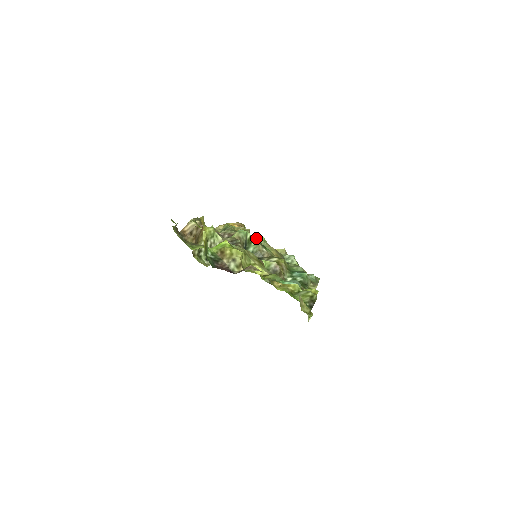
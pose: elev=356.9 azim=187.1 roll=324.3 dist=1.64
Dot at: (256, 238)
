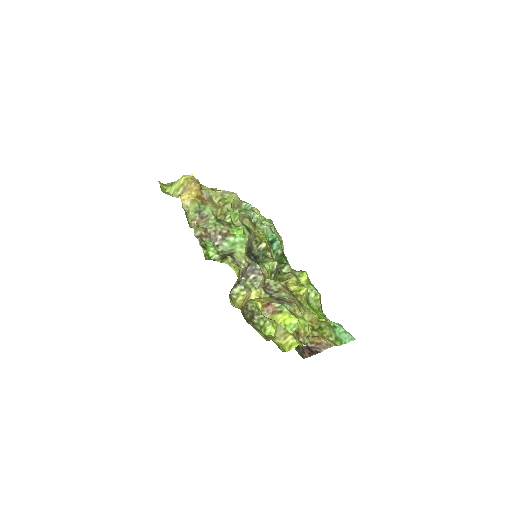
Dot at: (244, 227)
